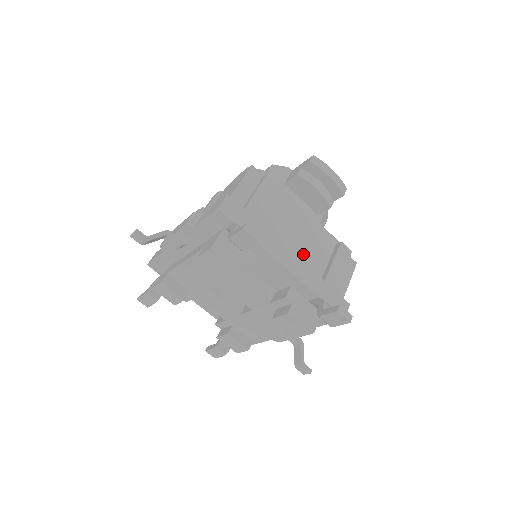
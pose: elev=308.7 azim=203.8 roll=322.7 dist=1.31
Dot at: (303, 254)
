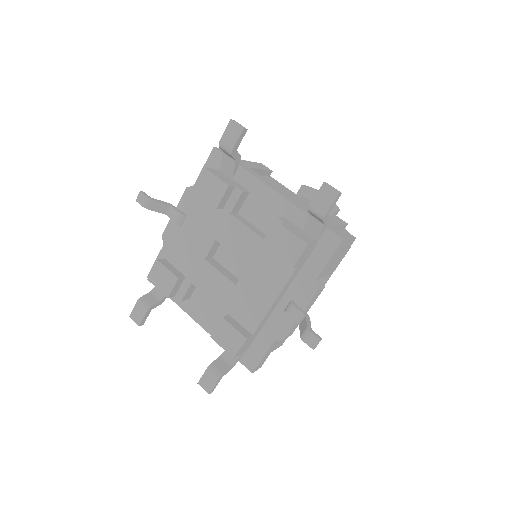
Dot at: occluded
